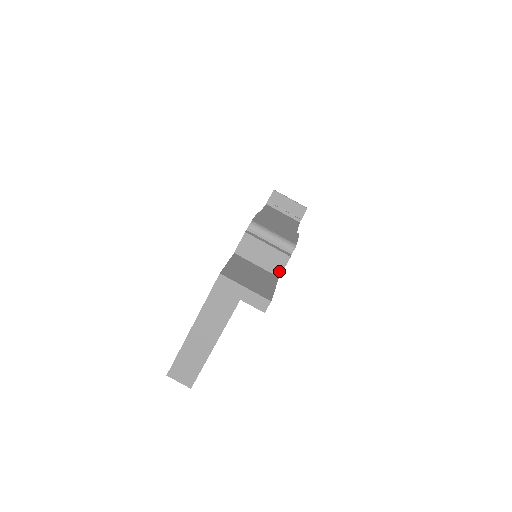
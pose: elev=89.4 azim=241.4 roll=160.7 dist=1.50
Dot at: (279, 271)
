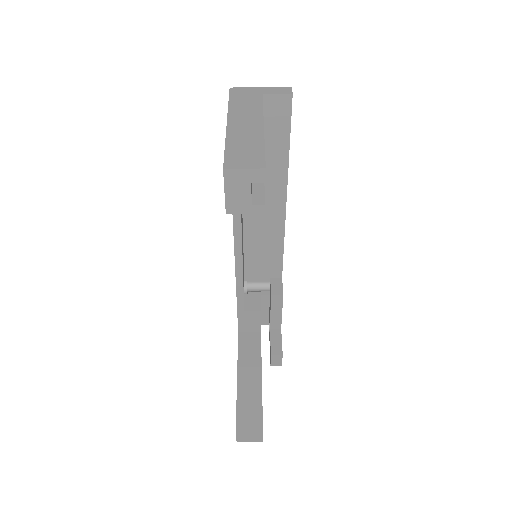
Dot at: occluded
